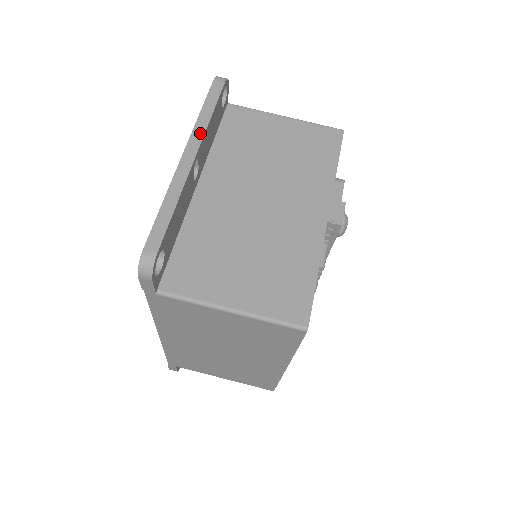
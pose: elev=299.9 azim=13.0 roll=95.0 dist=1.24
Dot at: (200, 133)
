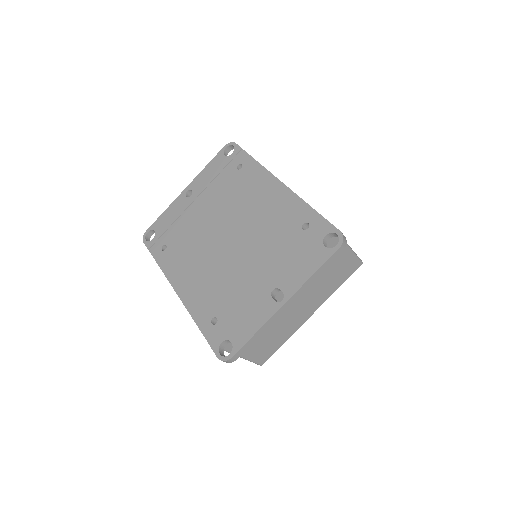
Dot at: (303, 290)
